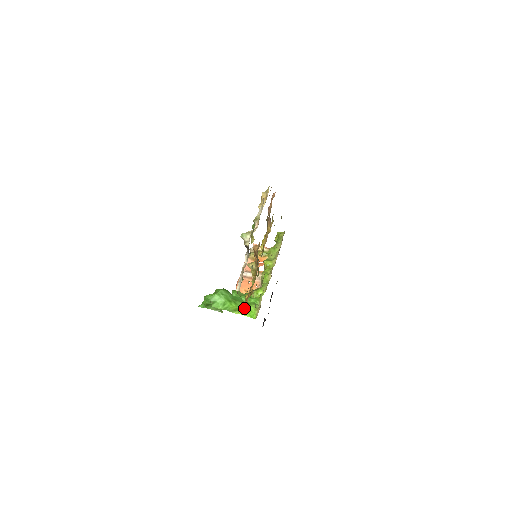
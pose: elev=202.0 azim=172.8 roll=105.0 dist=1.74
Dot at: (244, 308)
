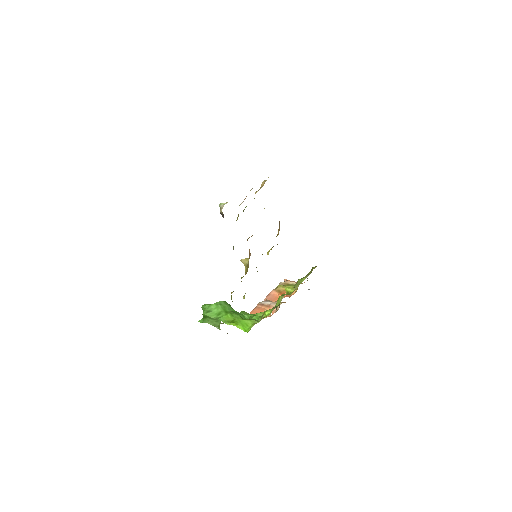
Dot at: (240, 321)
